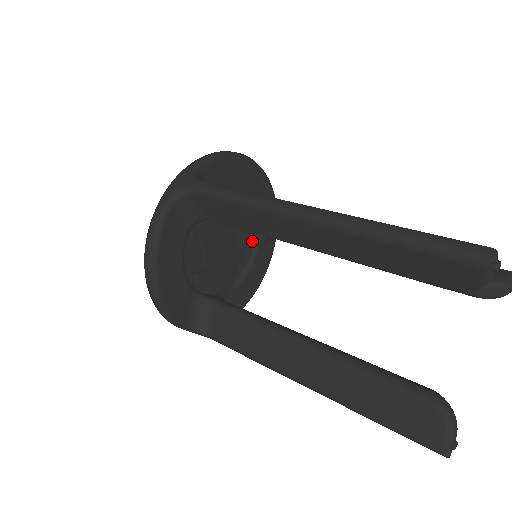
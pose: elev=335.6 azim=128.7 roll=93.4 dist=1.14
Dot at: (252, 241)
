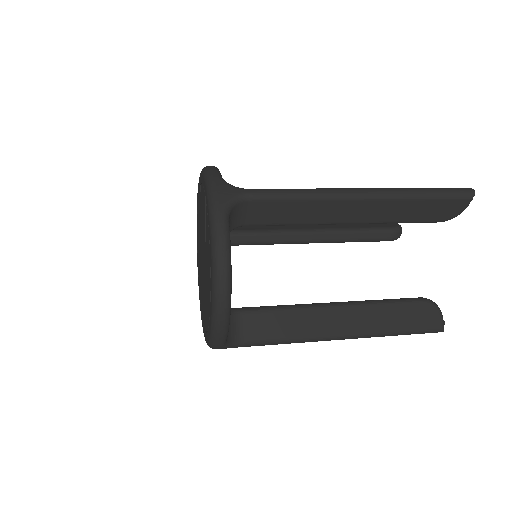
Dot at: occluded
